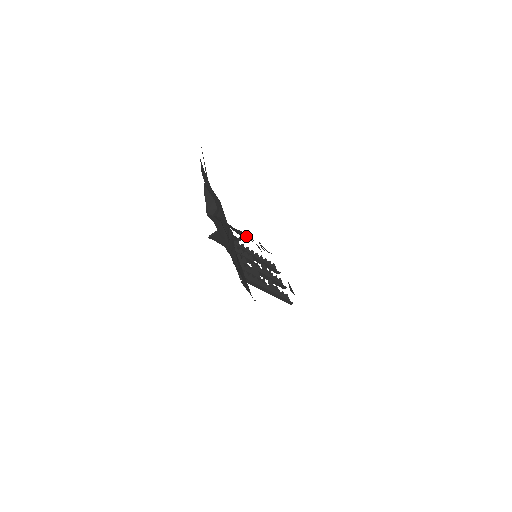
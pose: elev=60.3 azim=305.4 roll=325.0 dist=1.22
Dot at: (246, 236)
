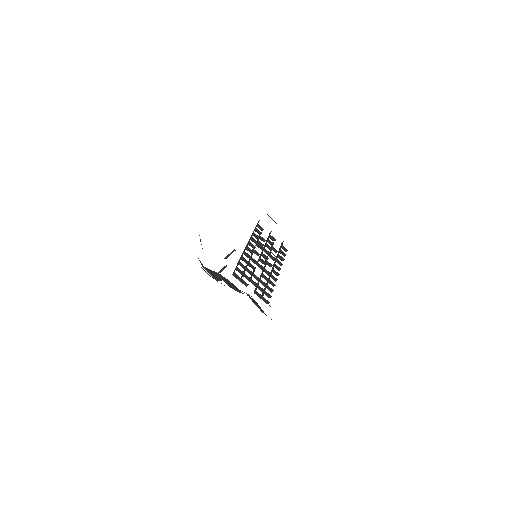
Dot at: occluded
